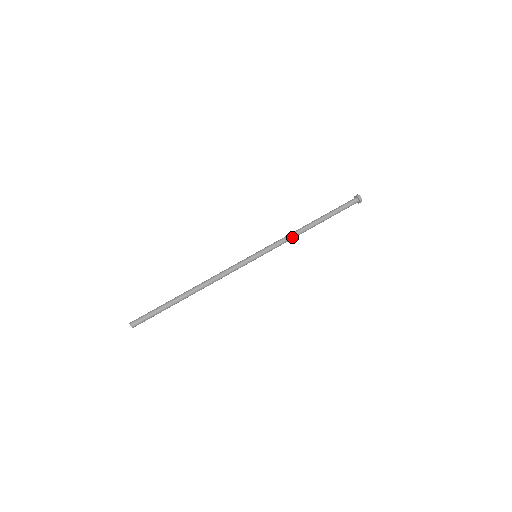
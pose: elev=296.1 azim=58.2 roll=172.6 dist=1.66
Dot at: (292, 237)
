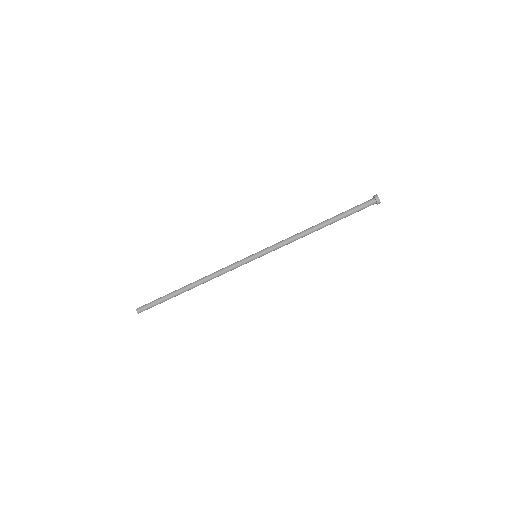
Dot at: (295, 240)
